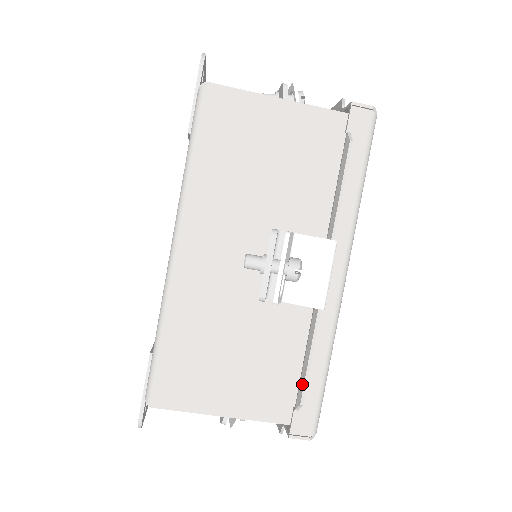
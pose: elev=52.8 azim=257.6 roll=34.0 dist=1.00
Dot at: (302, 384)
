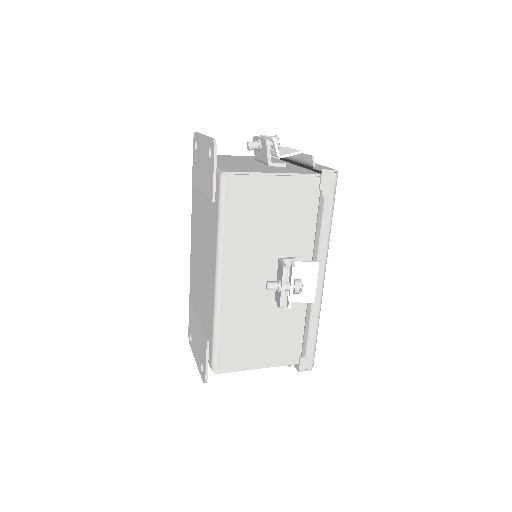
Dot at: (305, 344)
